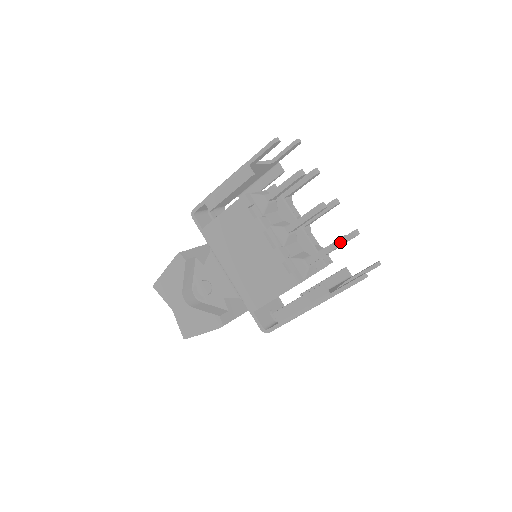
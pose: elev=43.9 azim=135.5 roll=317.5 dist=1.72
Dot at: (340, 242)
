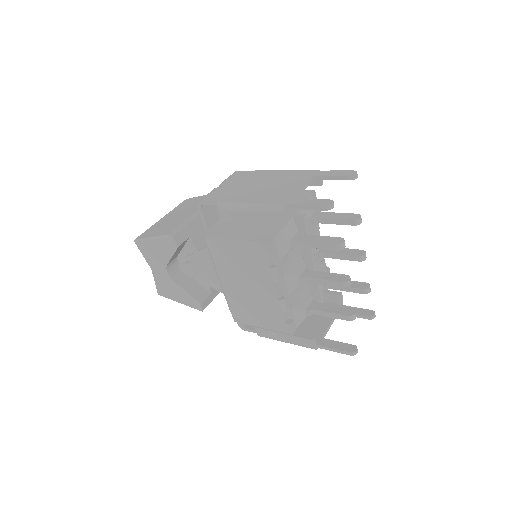
Dot at: (347, 318)
